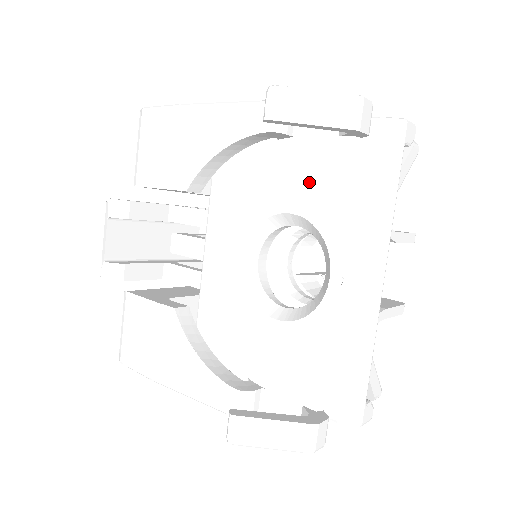
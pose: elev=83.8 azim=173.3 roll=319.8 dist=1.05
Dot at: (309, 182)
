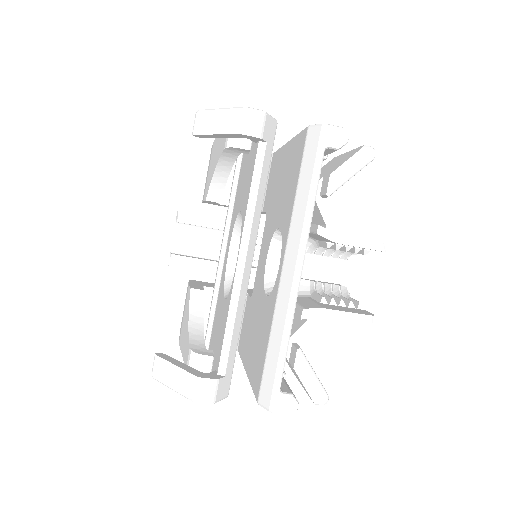
Dot at: (246, 184)
